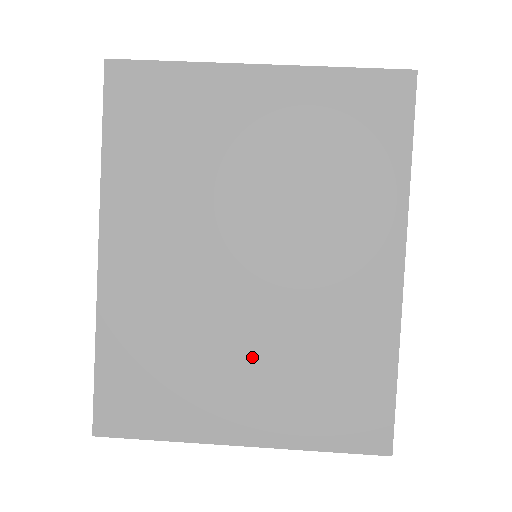
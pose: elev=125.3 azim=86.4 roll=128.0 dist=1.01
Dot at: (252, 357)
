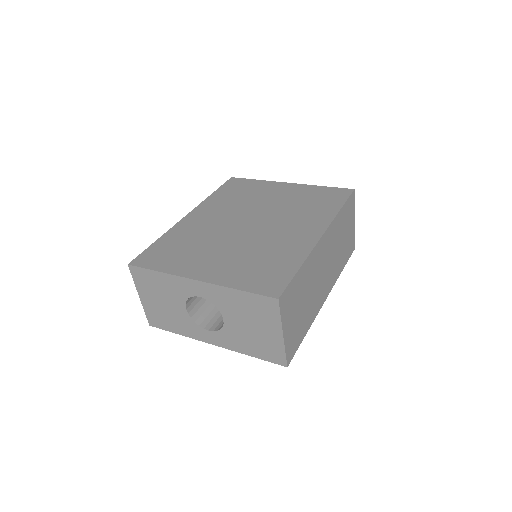
Dot at: (228, 251)
